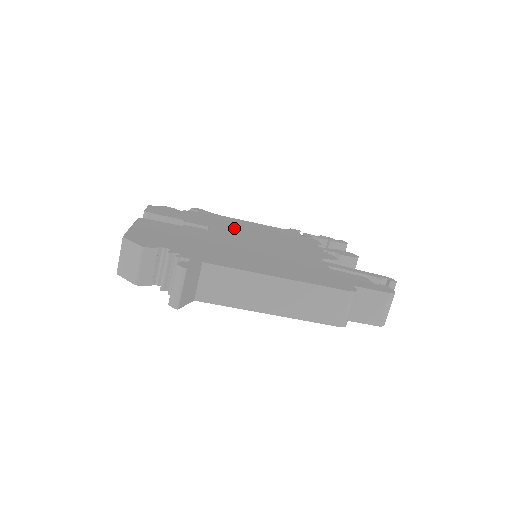
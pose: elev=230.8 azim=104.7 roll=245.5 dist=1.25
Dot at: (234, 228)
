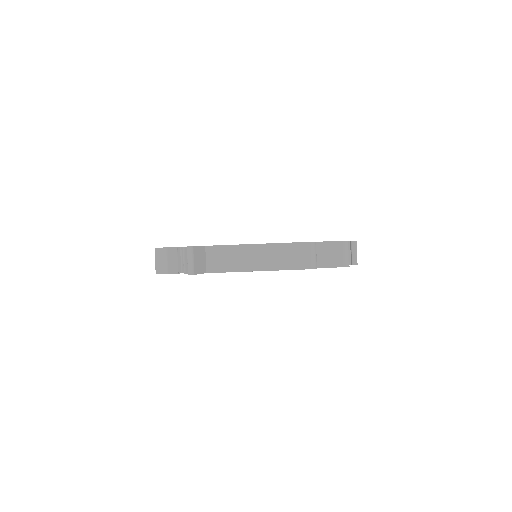
Dot at: occluded
